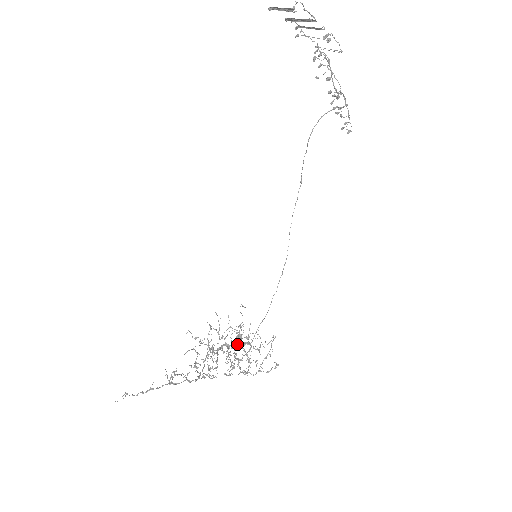
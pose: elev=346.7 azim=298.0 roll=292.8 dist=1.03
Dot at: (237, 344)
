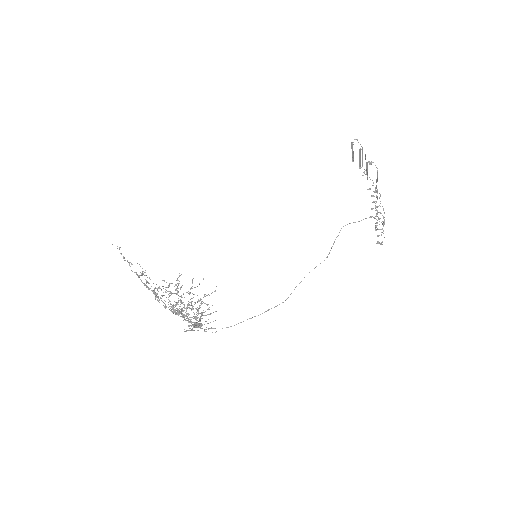
Dot at: occluded
